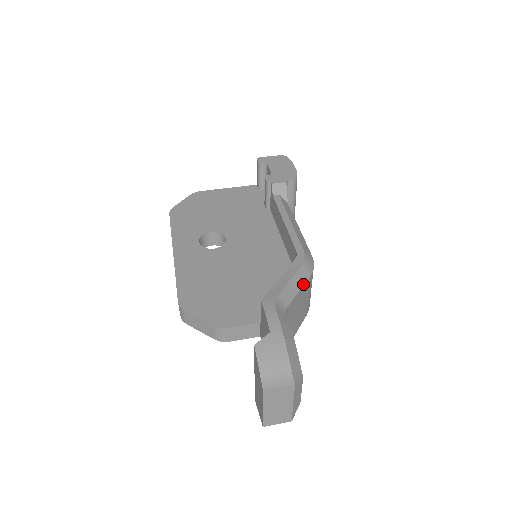
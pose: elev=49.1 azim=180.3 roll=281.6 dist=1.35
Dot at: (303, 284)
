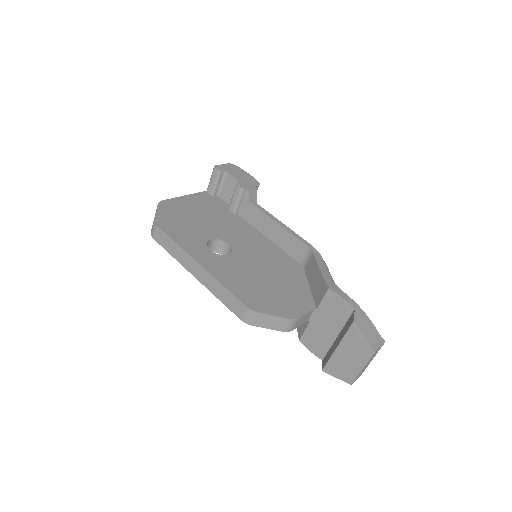
Dot at: occluded
